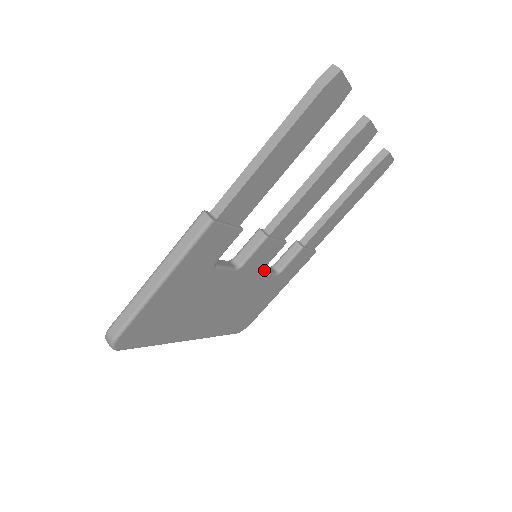
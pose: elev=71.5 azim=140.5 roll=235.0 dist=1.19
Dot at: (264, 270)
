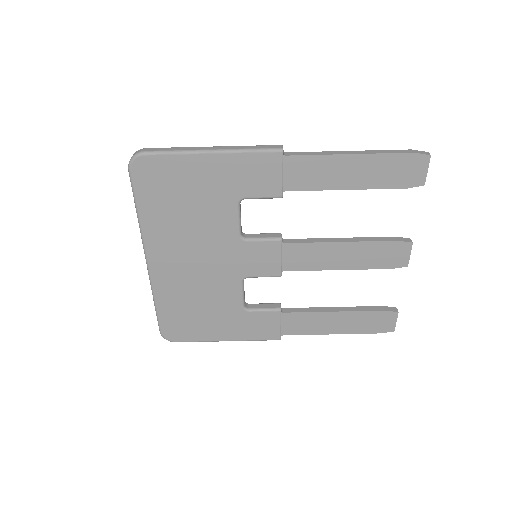
Dot at: occluded
